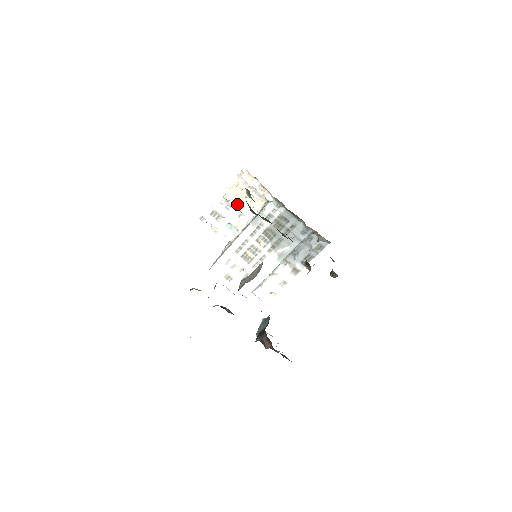
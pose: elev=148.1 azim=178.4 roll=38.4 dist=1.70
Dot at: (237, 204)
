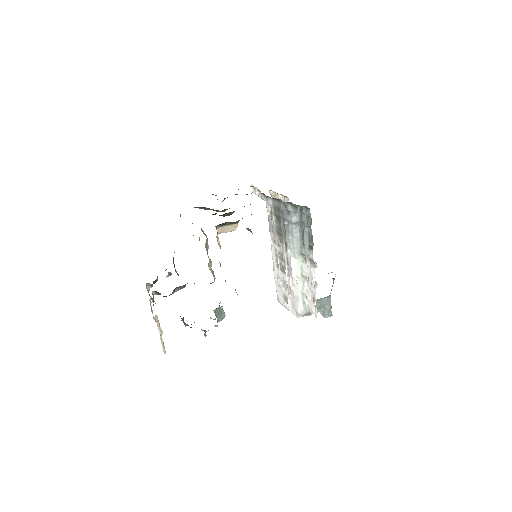
Dot at: occluded
